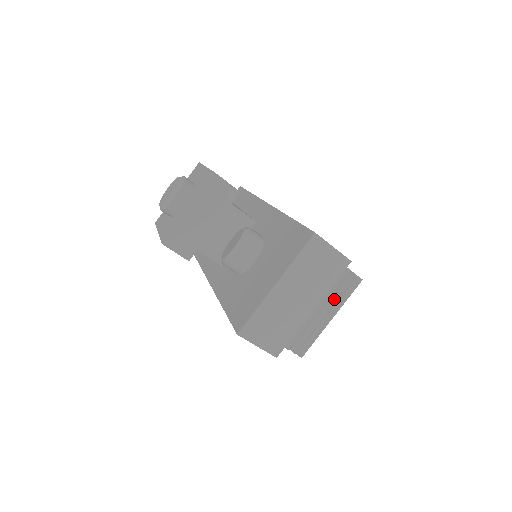
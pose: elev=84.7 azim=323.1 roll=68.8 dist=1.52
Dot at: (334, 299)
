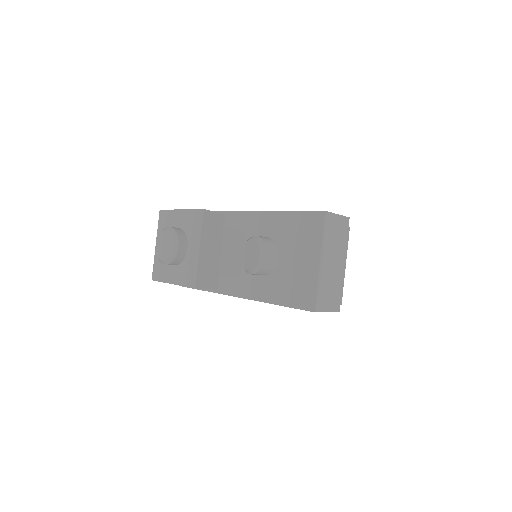
Dot at: occluded
